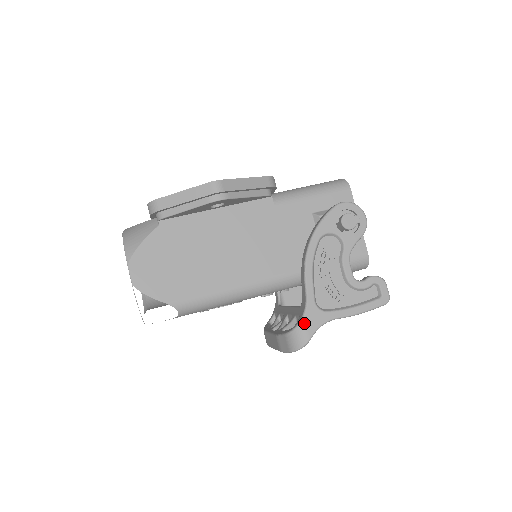
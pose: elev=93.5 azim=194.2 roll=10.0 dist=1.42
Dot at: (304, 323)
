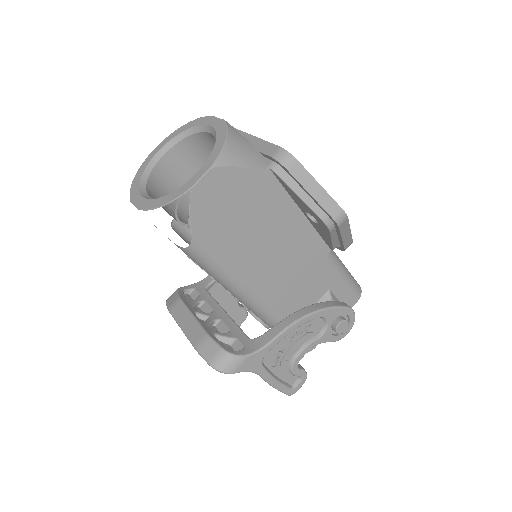
Dot at: (245, 359)
